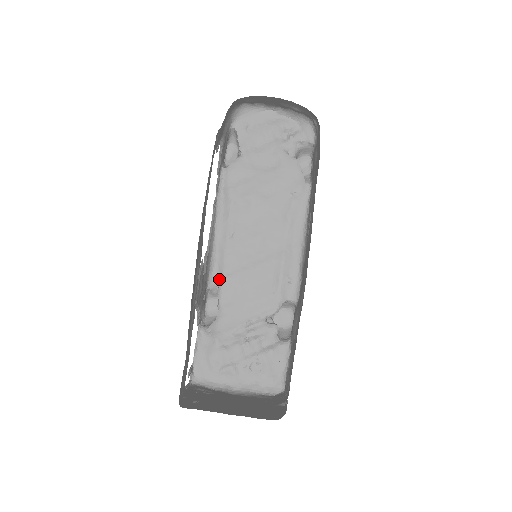
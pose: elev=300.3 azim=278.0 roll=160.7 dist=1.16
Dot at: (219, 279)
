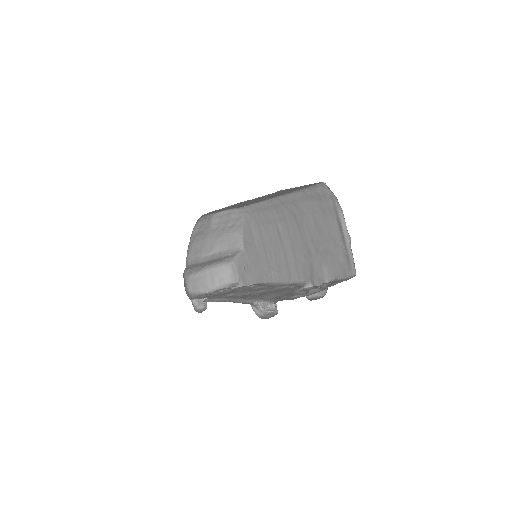
Dot at: (253, 302)
